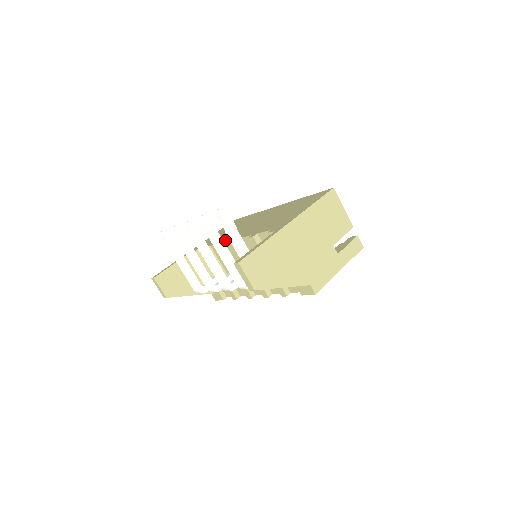
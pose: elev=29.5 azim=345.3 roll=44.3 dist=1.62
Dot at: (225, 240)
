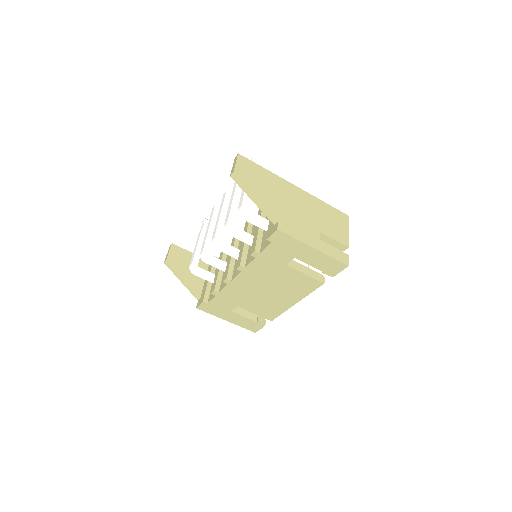
Dot at: occluded
